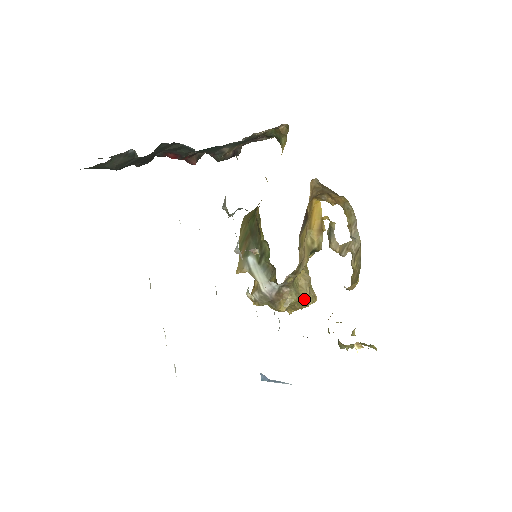
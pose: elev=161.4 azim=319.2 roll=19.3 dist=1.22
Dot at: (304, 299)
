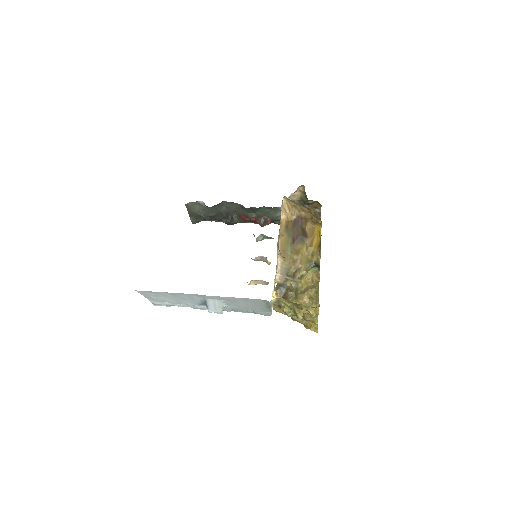
Dot at: (302, 301)
